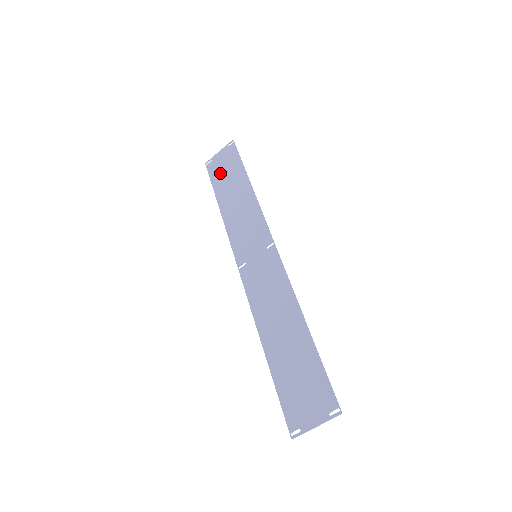
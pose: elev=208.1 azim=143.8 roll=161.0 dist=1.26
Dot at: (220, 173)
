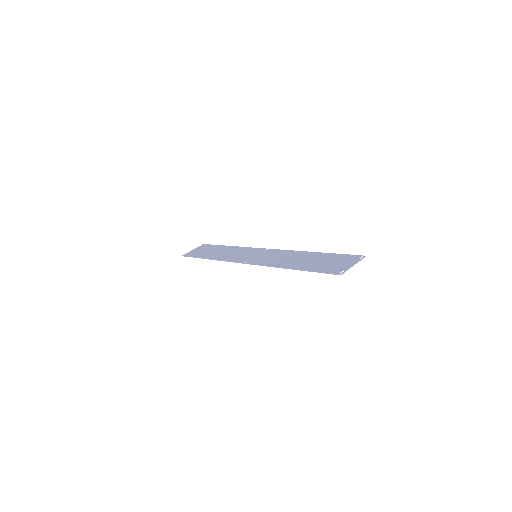
Dot at: (200, 253)
